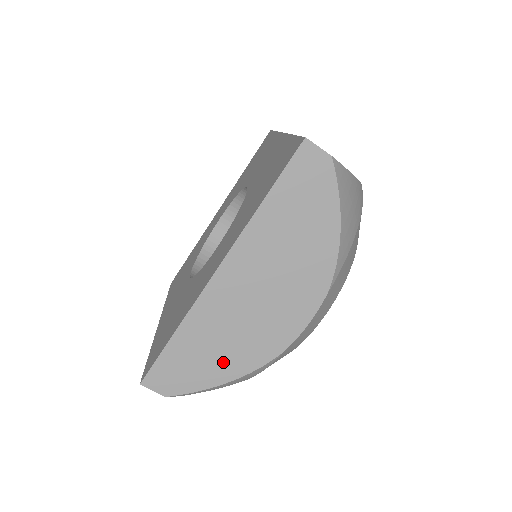
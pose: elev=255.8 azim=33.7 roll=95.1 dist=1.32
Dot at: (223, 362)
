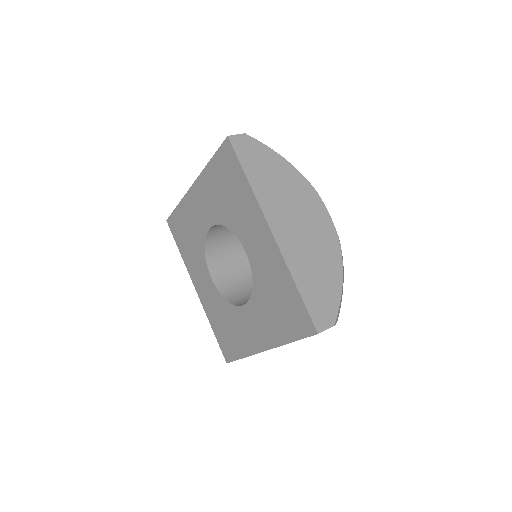
Dot at: (328, 274)
